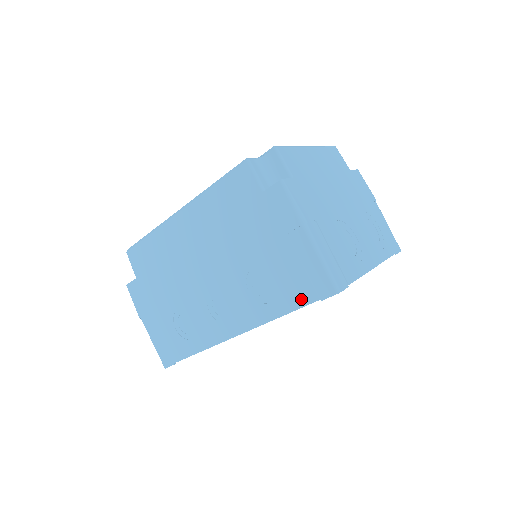
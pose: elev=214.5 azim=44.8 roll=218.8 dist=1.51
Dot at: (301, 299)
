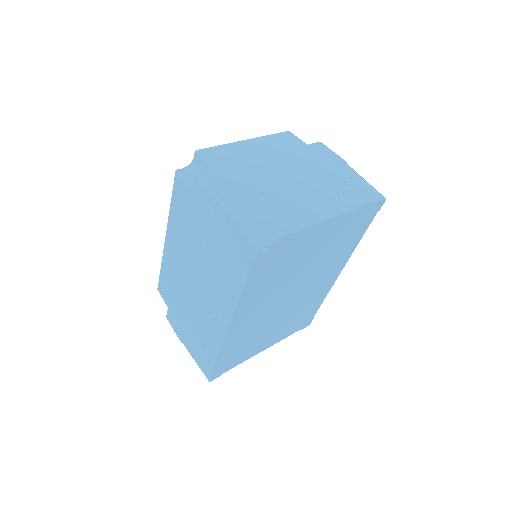
Dot at: (243, 269)
